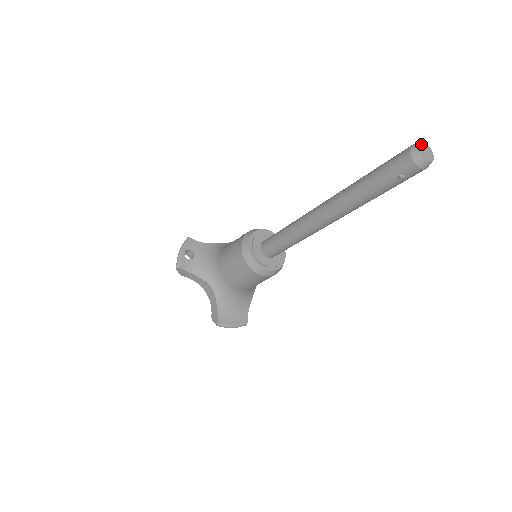
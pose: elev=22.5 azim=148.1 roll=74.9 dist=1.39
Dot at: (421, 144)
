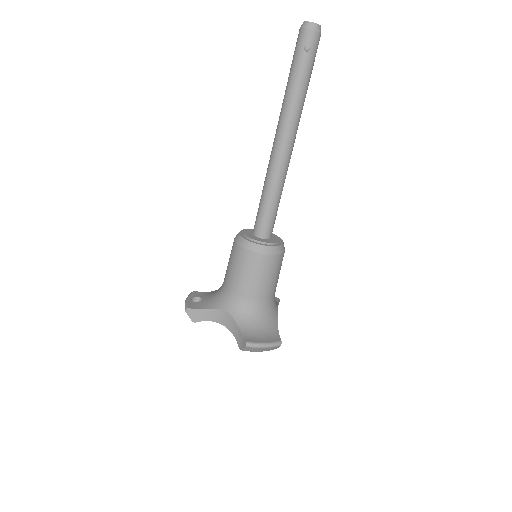
Dot at: occluded
